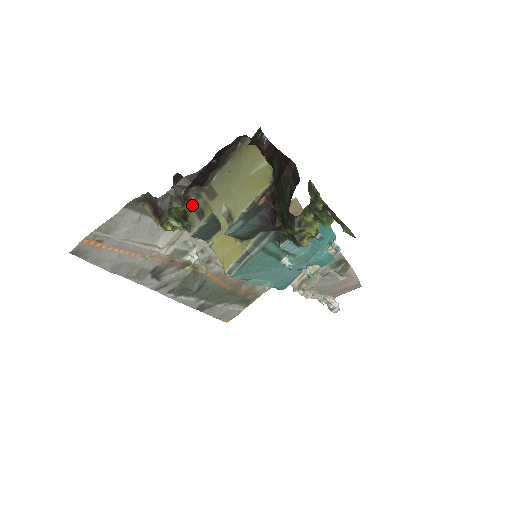
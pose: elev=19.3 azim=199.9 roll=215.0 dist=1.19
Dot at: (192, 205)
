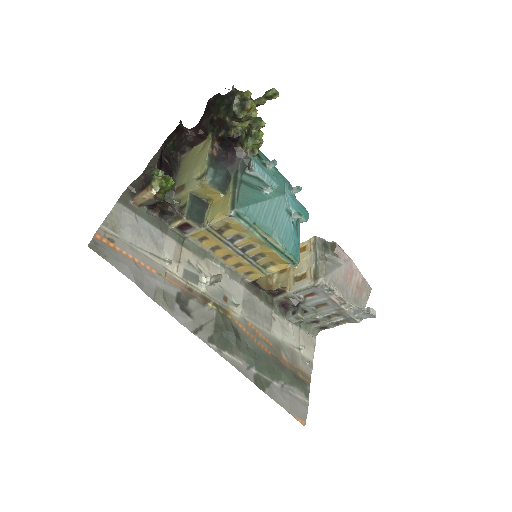
Dot at: (173, 213)
